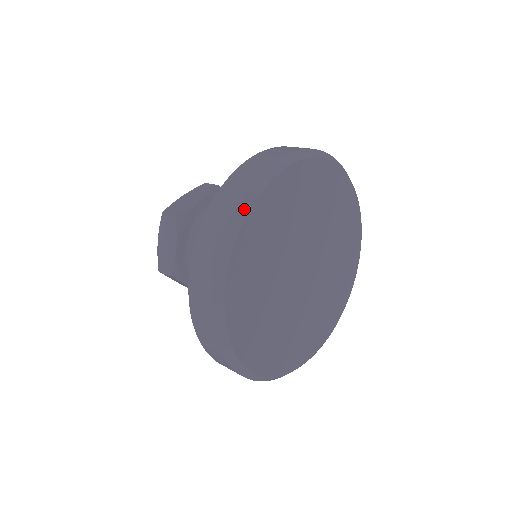
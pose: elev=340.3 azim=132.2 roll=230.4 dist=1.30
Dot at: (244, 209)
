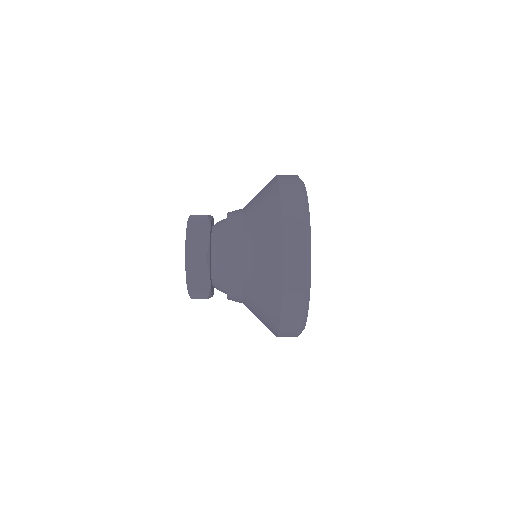
Dot at: (309, 254)
